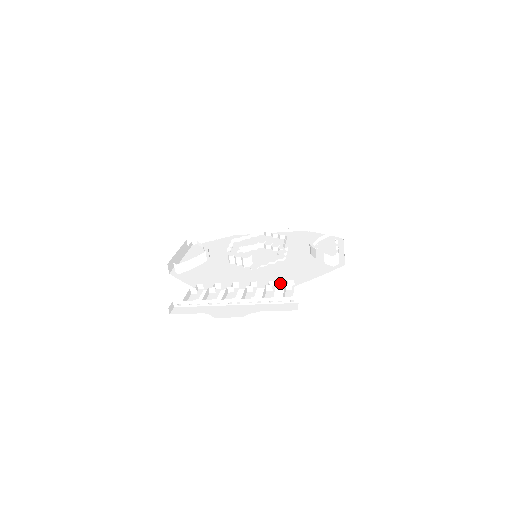
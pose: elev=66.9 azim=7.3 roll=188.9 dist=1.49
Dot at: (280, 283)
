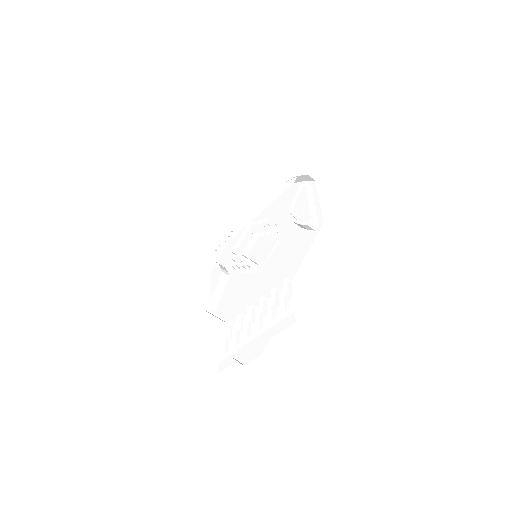
Dot at: (281, 282)
